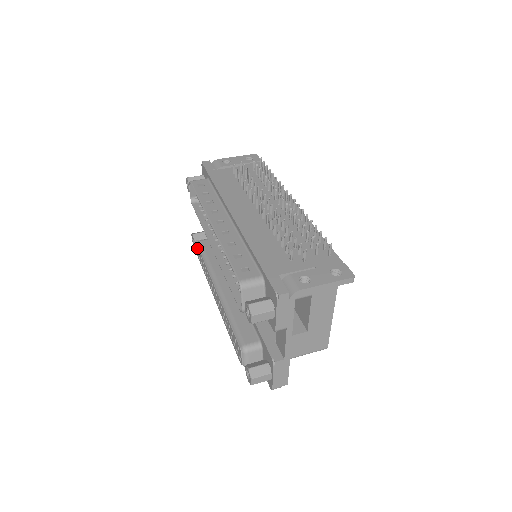
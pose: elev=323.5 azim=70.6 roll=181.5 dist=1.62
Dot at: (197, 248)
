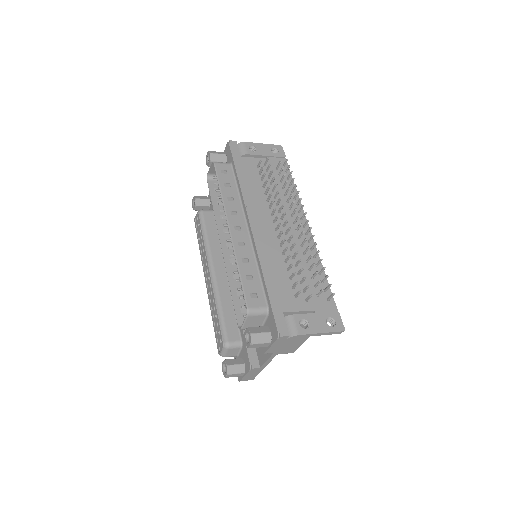
Dot at: (197, 216)
